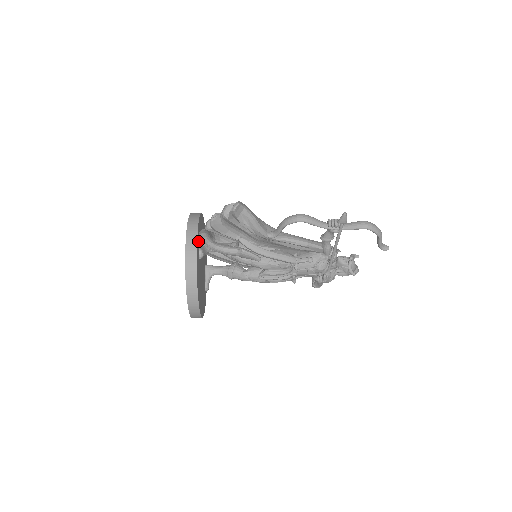
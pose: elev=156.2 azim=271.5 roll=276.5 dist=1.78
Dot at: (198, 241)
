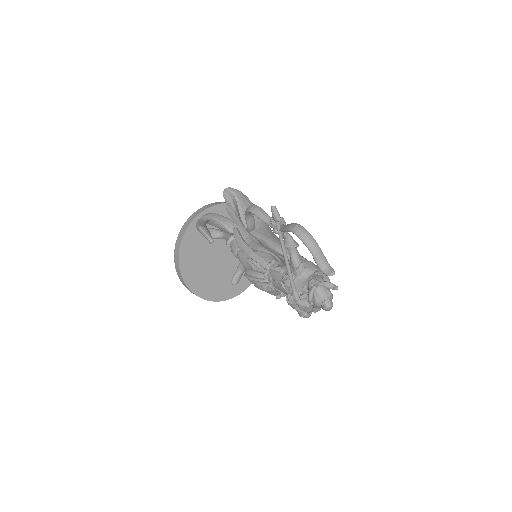
Dot at: occluded
